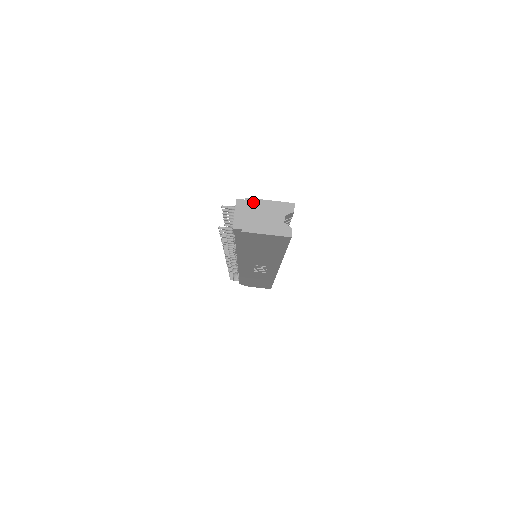
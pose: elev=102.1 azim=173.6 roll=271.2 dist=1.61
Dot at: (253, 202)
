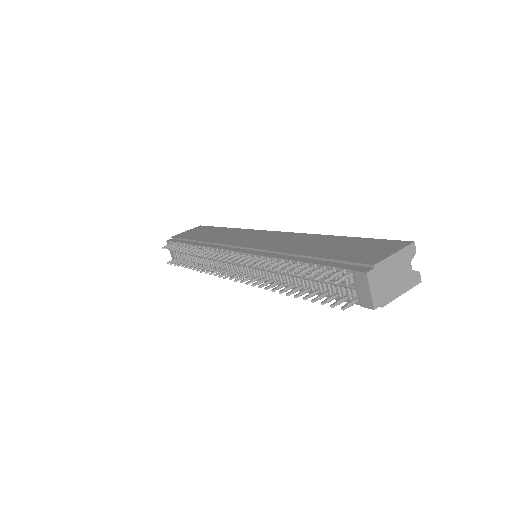
Dot at: (382, 266)
